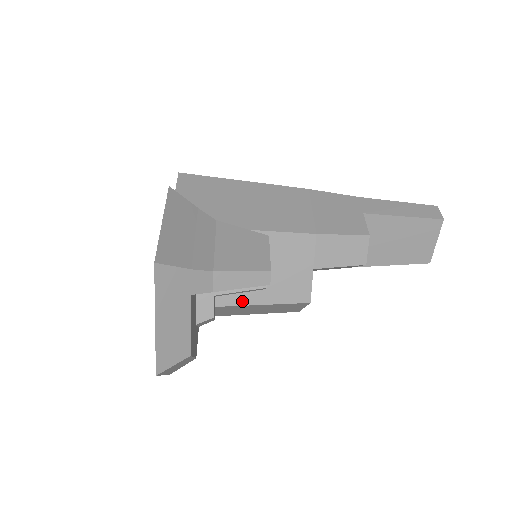
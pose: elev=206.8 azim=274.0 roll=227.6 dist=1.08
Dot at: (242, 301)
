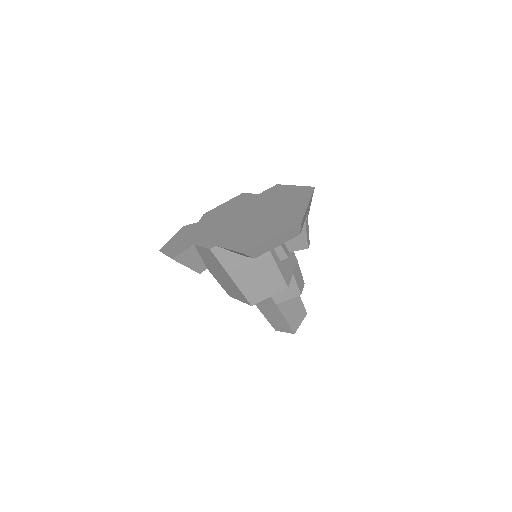
Dot at: (274, 256)
